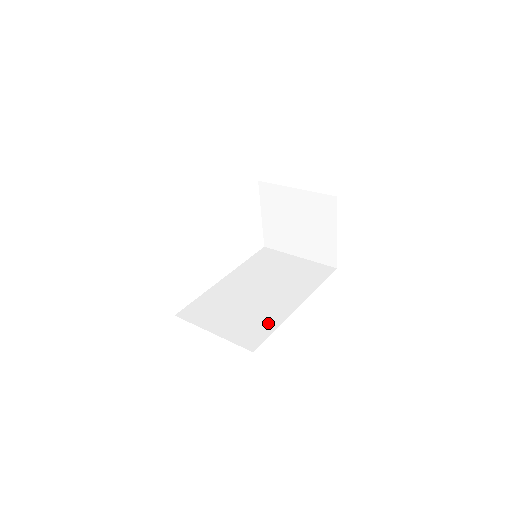
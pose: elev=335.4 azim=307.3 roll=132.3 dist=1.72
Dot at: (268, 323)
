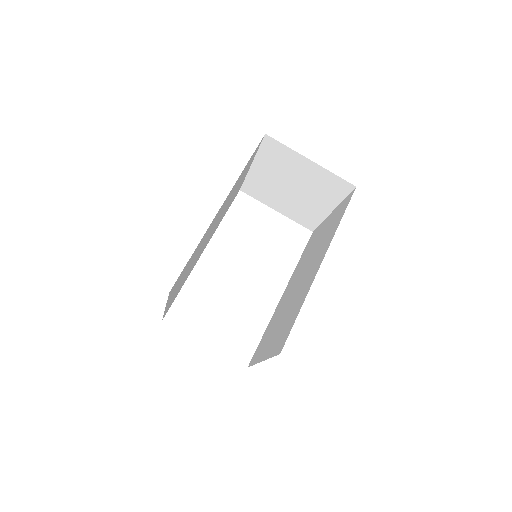
Dot at: (296, 309)
